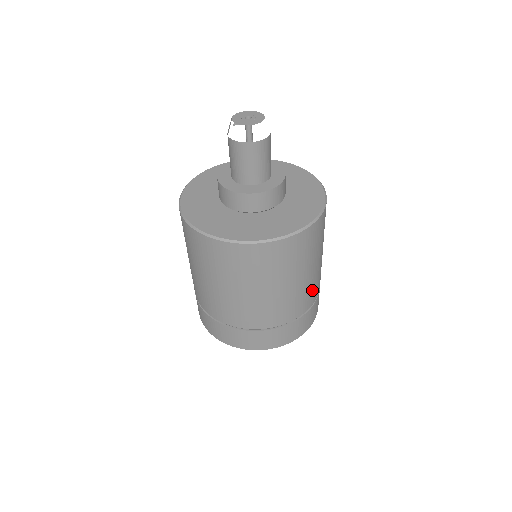
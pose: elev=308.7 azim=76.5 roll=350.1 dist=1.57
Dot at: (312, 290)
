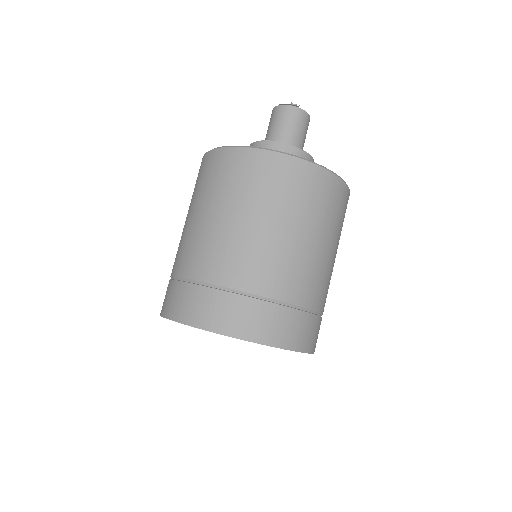
Dot at: (292, 273)
